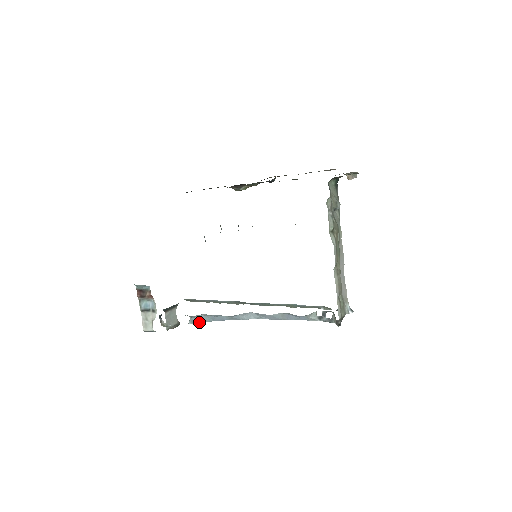
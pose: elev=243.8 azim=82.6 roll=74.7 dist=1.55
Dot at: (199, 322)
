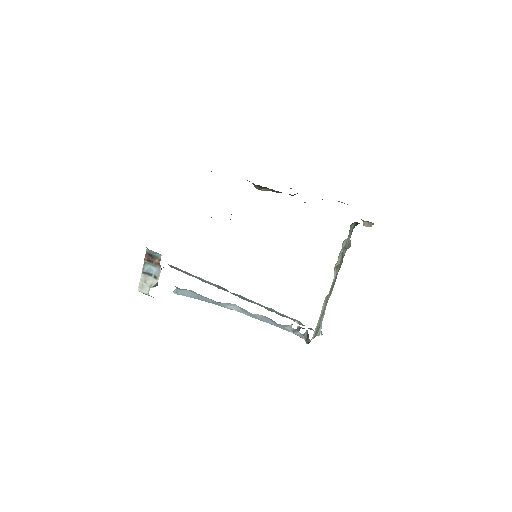
Dot at: (183, 295)
